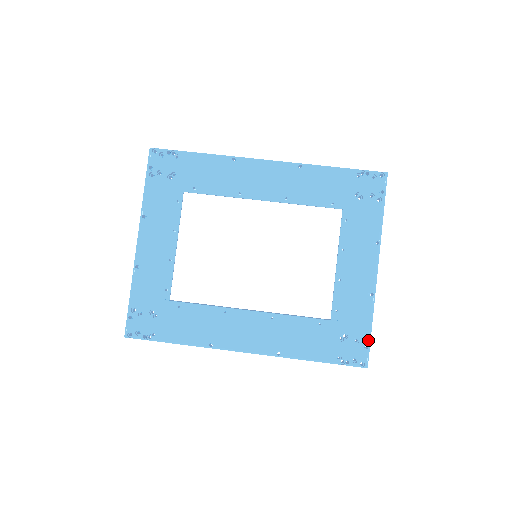
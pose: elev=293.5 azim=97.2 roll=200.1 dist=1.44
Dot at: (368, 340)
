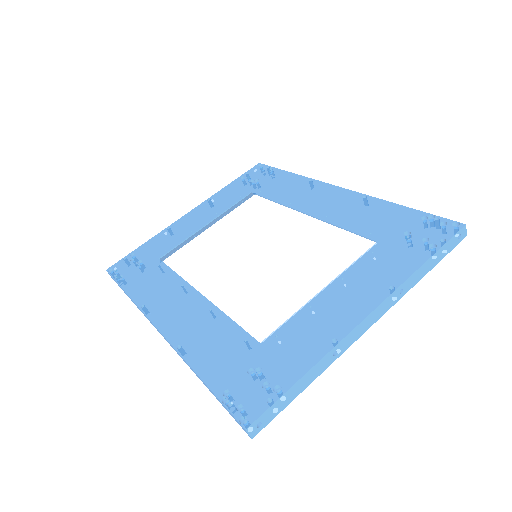
Dot at: (280, 393)
